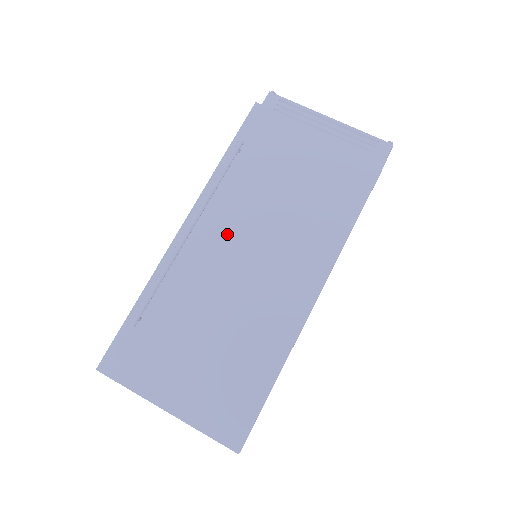
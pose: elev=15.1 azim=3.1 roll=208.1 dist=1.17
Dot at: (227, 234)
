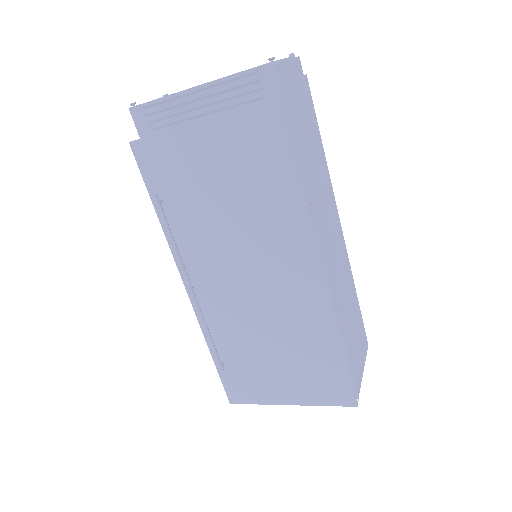
Dot at: (218, 273)
